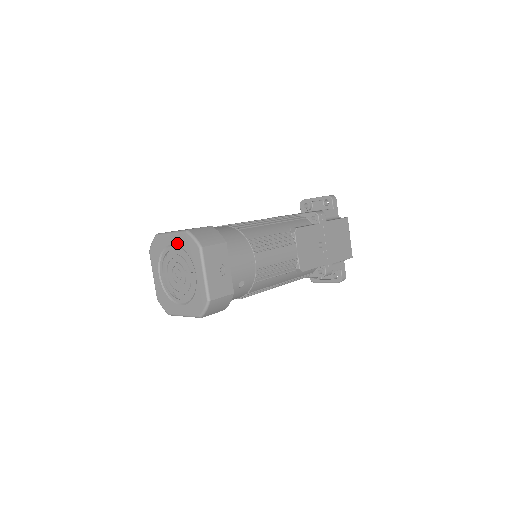
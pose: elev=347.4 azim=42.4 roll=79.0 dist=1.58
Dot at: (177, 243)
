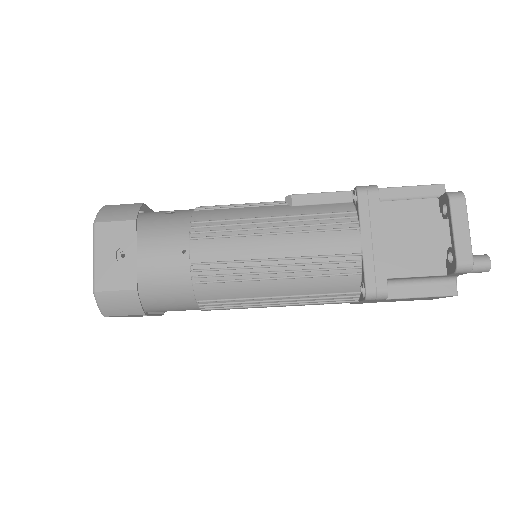
Dot at: occluded
